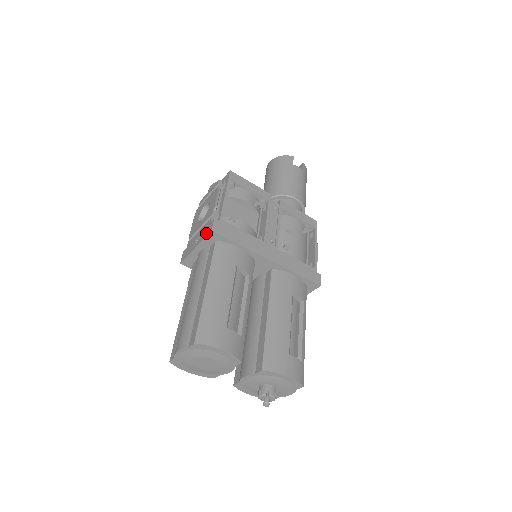
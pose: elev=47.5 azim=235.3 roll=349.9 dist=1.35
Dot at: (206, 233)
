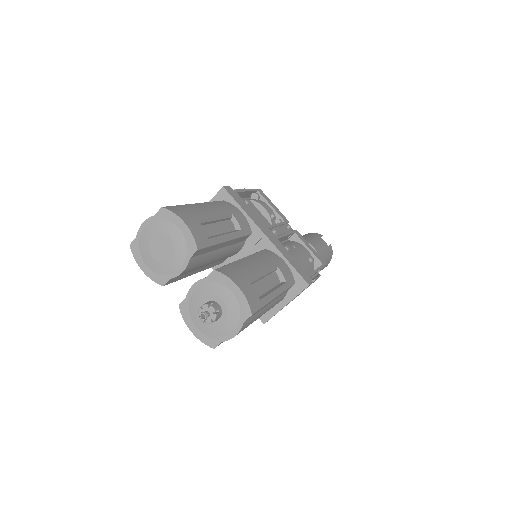
Dot at: (218, 193)
